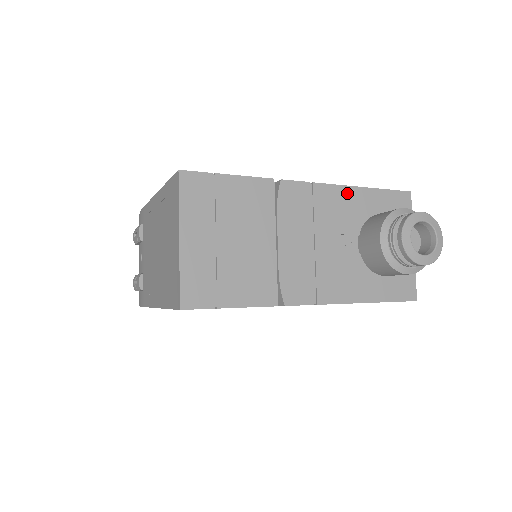
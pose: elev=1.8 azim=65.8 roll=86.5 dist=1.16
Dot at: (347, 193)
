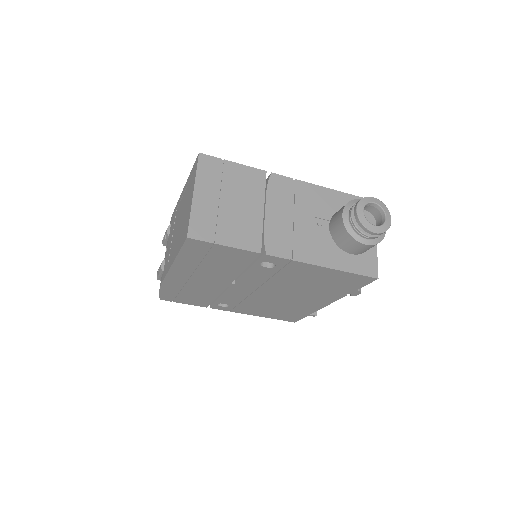
Dot at: (322, 191)
